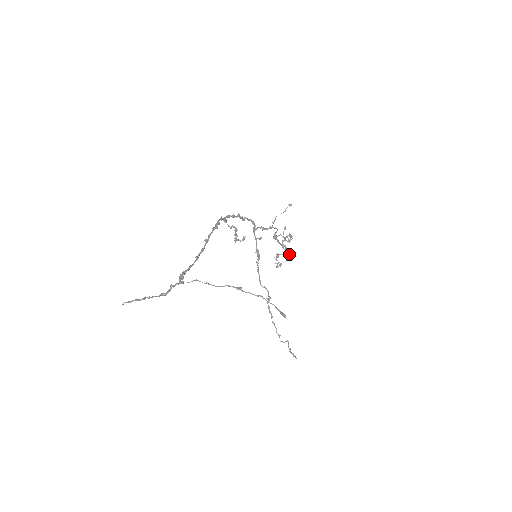
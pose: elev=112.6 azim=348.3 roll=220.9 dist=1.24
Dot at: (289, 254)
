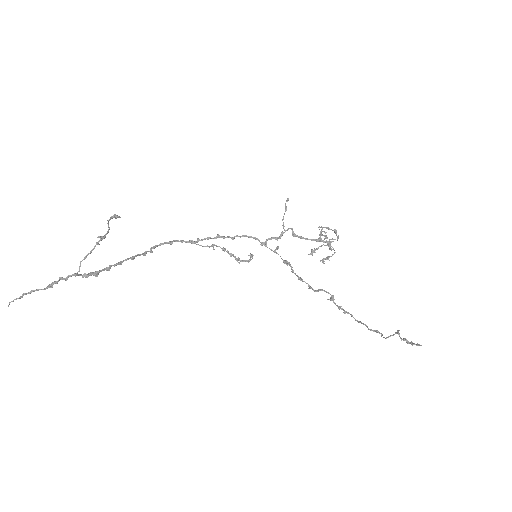
Dot at: (329, 242)
